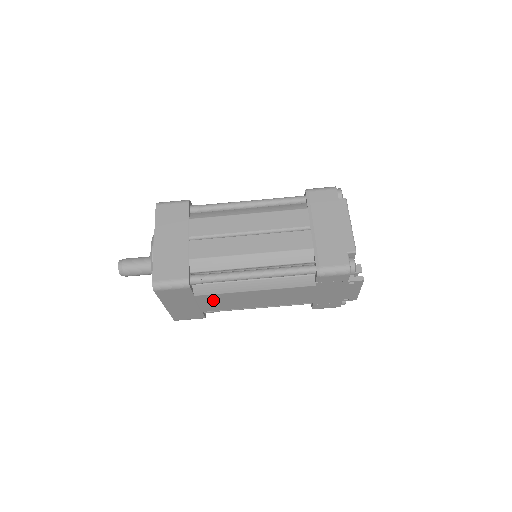
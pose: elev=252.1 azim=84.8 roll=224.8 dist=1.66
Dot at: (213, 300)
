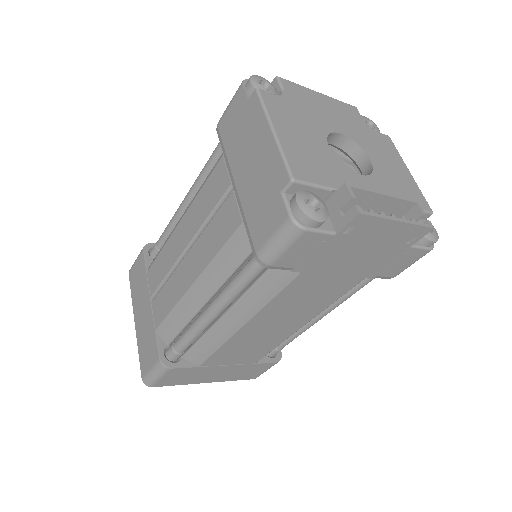
Dot at: (230, 355)
